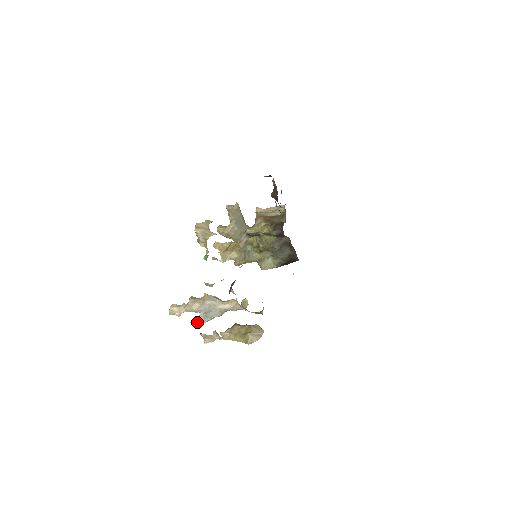
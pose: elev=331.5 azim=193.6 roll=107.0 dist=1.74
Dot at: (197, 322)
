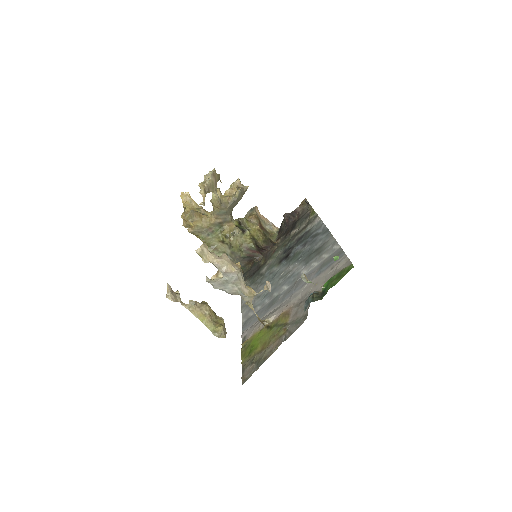
Dot at: (211, 282)
